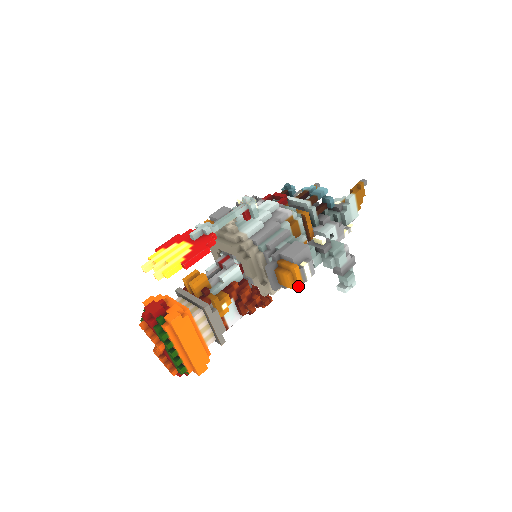
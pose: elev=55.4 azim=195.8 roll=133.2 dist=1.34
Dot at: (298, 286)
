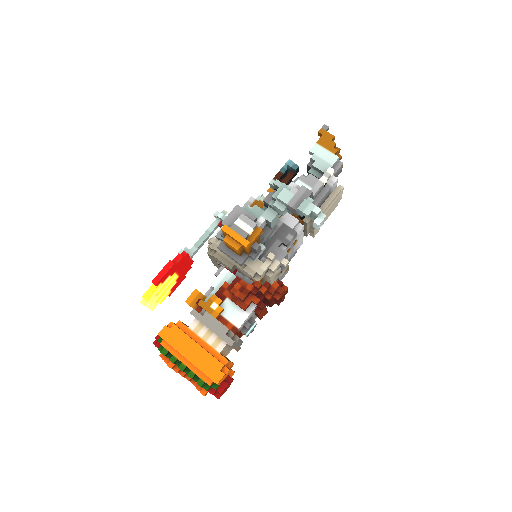
Dot at: (240, 243)
